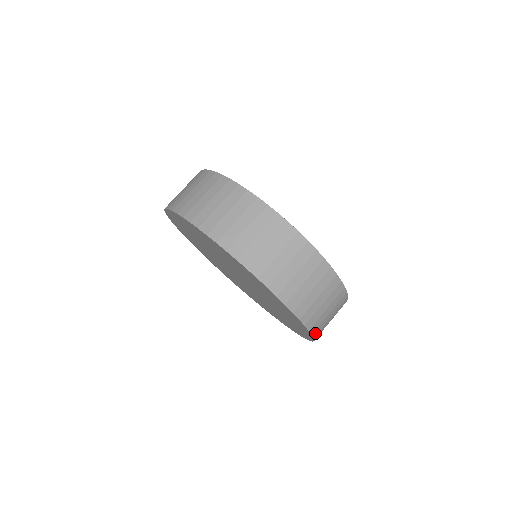
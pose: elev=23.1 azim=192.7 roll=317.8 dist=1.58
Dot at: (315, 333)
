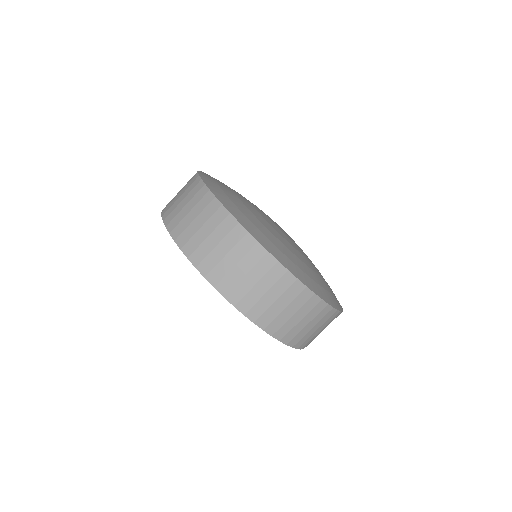
Dot at: (243, 308)
